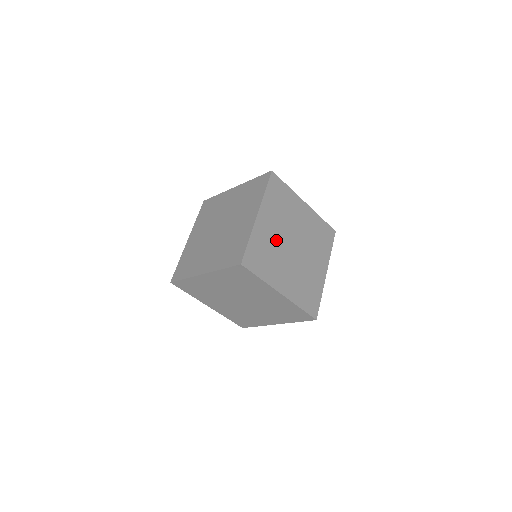
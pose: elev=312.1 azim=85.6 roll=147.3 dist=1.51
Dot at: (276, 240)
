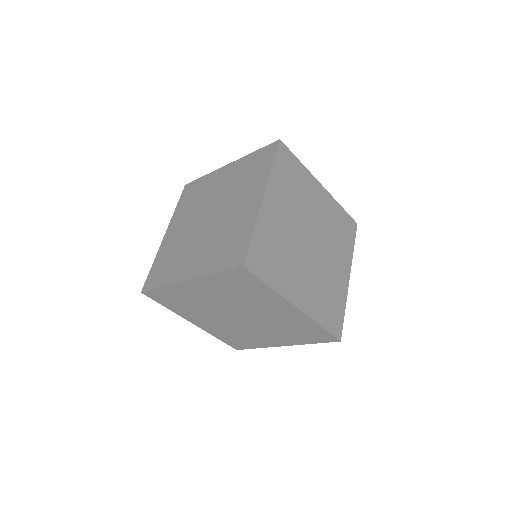
Dot at: (288, 233)
